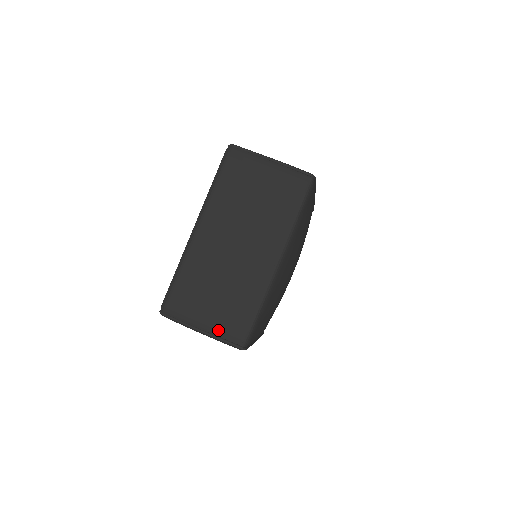
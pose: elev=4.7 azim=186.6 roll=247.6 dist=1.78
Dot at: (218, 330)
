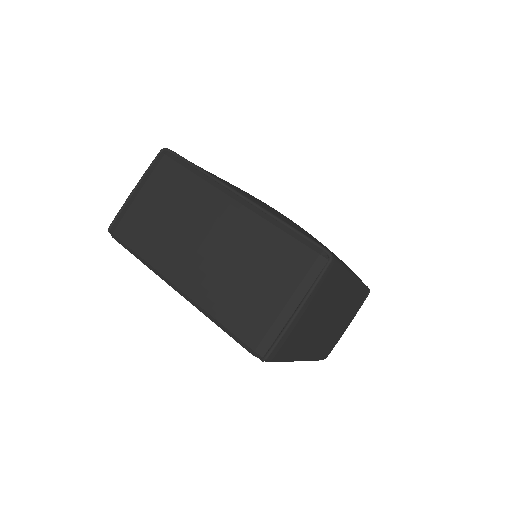
Dot at: occluded
